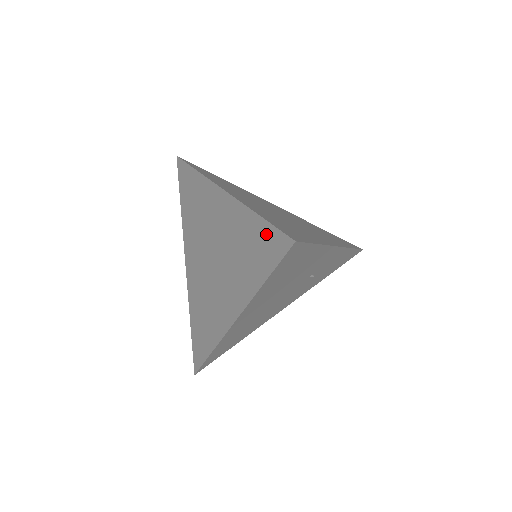
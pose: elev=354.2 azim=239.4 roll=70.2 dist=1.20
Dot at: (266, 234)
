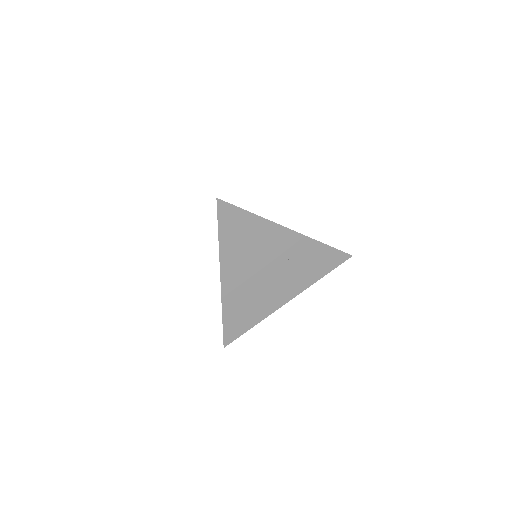
Dot at: occluded
